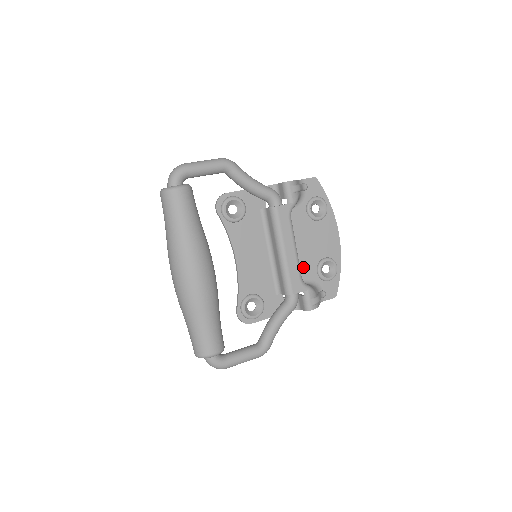
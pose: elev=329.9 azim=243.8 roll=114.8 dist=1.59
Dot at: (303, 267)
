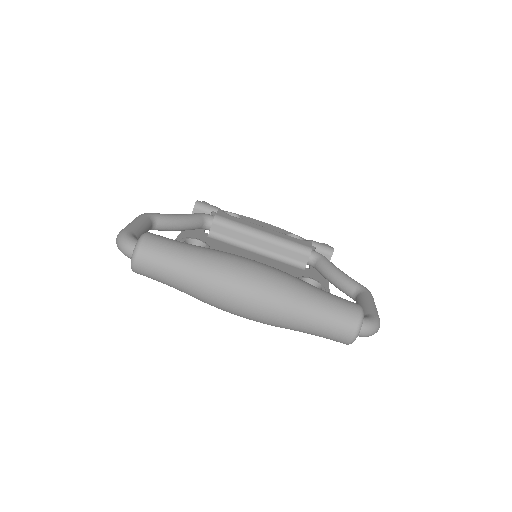
Dot at: occluded
